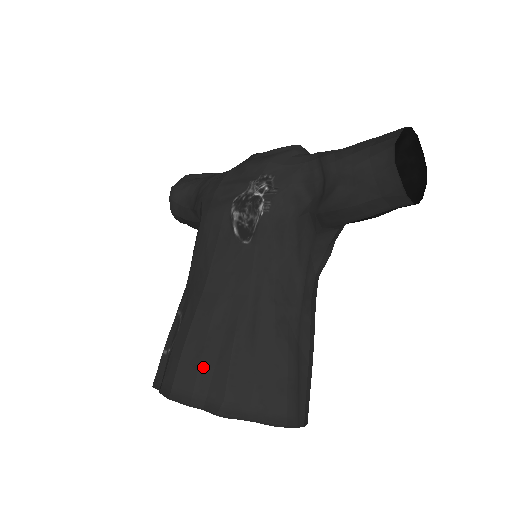
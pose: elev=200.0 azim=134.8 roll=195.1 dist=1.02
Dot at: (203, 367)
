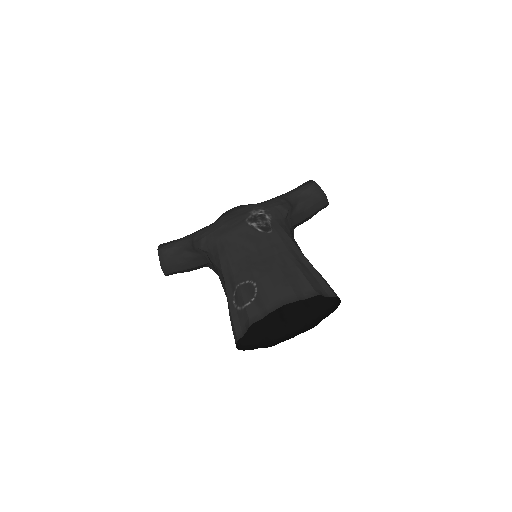
Dot at: (291, 283)
